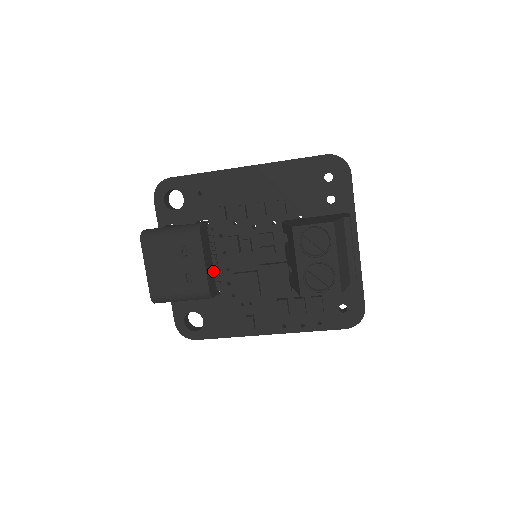
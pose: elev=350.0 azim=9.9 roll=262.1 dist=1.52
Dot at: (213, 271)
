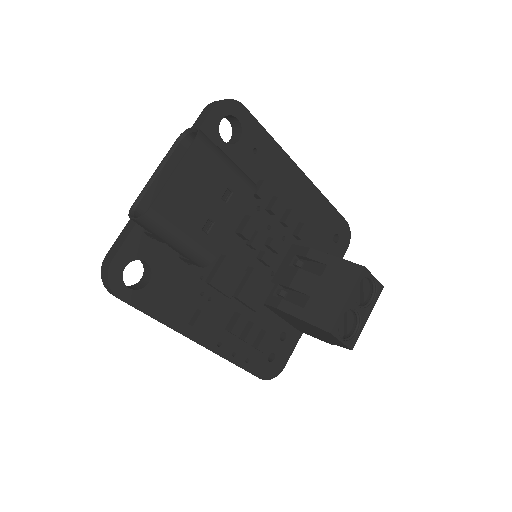
Dot at: occluded
